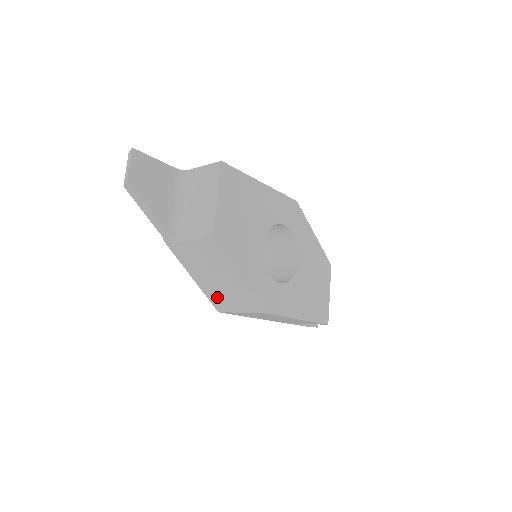
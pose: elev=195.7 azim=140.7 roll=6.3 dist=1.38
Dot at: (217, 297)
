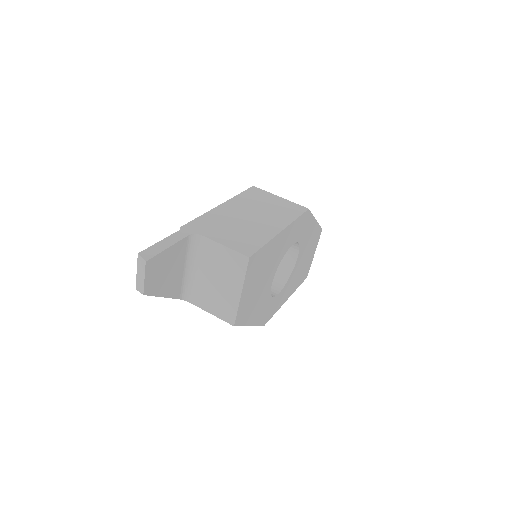
Dot at: occluded
